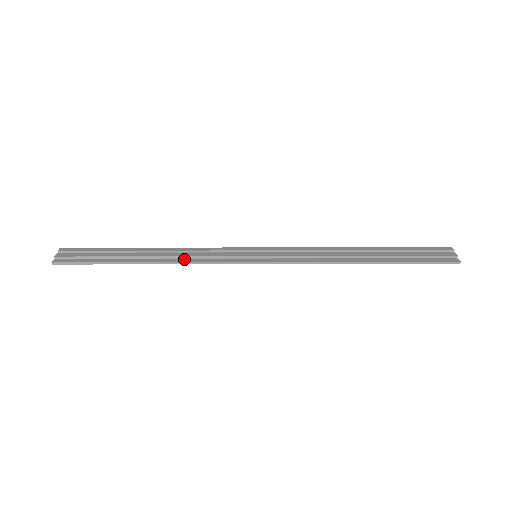
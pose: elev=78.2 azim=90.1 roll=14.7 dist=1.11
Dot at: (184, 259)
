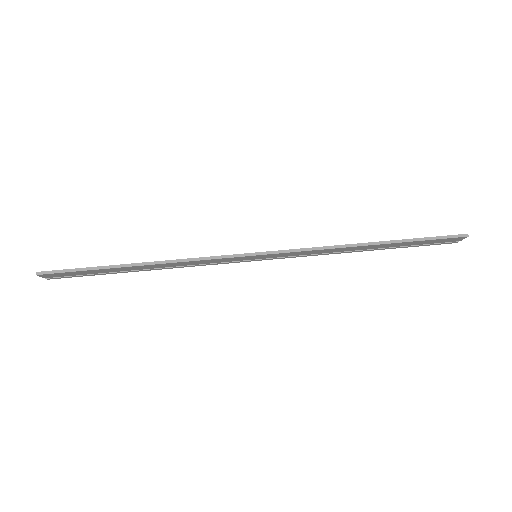
Dot at: (180, 261)
